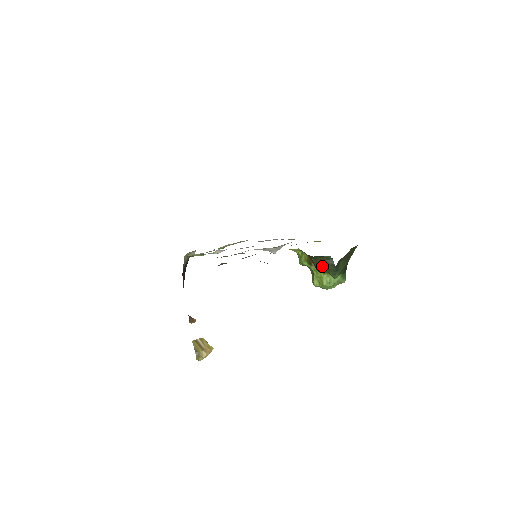
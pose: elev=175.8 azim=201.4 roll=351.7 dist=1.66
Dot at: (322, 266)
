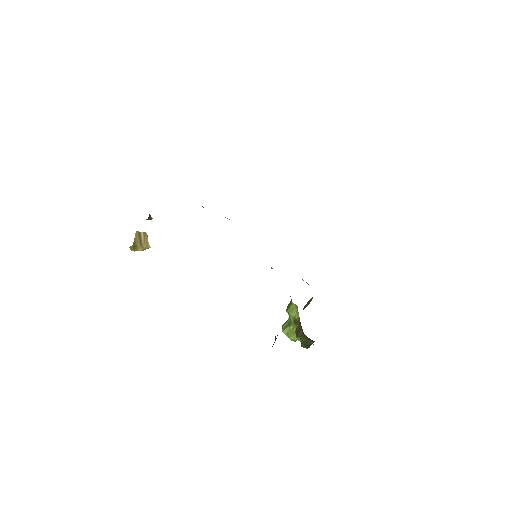
Dot at: (303, 338)
